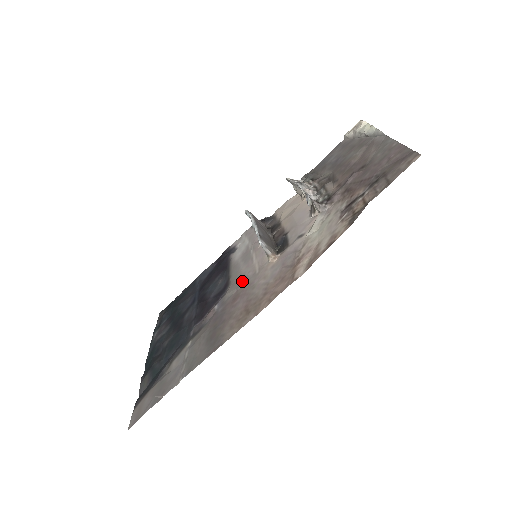
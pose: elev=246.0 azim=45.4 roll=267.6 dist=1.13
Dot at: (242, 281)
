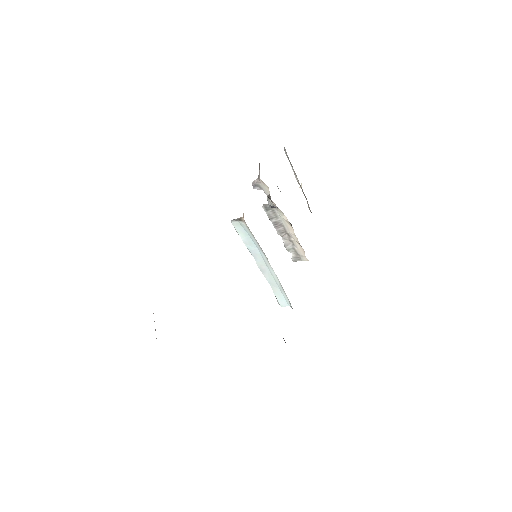
Dot at: occluded
